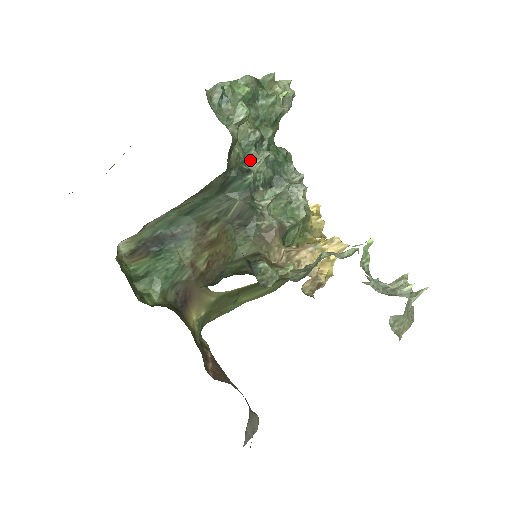
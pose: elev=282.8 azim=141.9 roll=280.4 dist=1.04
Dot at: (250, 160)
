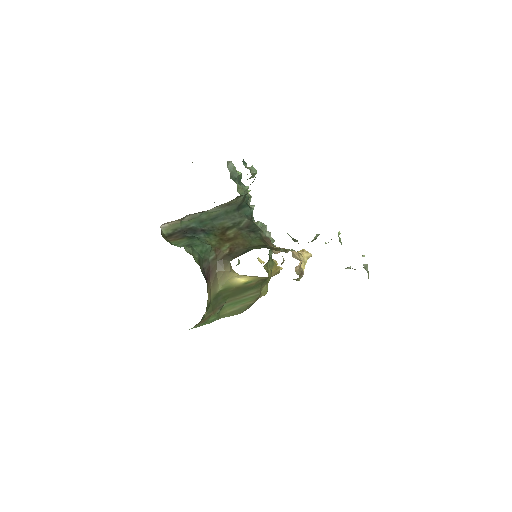
Dot at: occluded
